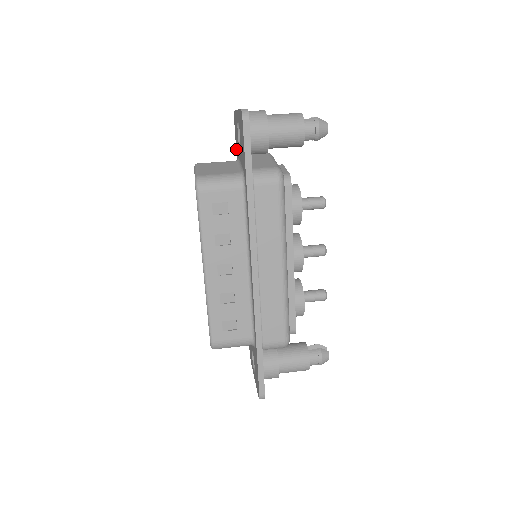
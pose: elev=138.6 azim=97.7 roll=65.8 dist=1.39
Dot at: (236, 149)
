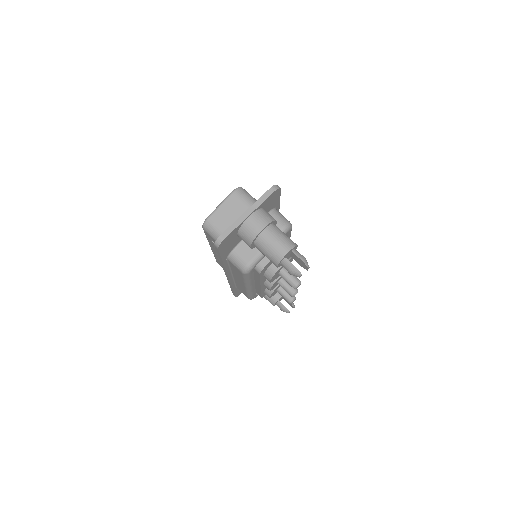
Dot at: occluded
